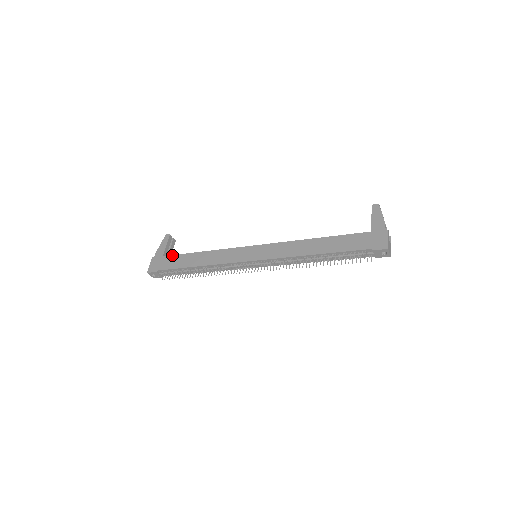
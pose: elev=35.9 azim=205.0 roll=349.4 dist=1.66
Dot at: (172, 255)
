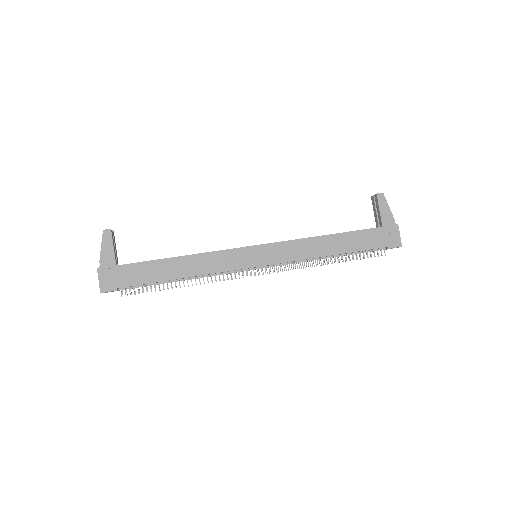
Dot at: (133, 263)
